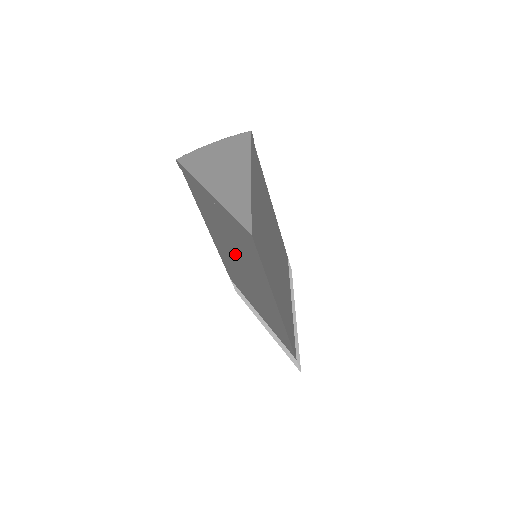
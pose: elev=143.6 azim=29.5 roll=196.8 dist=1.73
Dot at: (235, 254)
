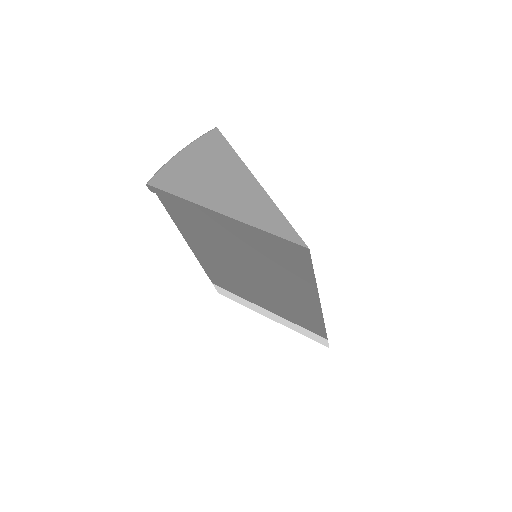
Dot at: (247, 264)
